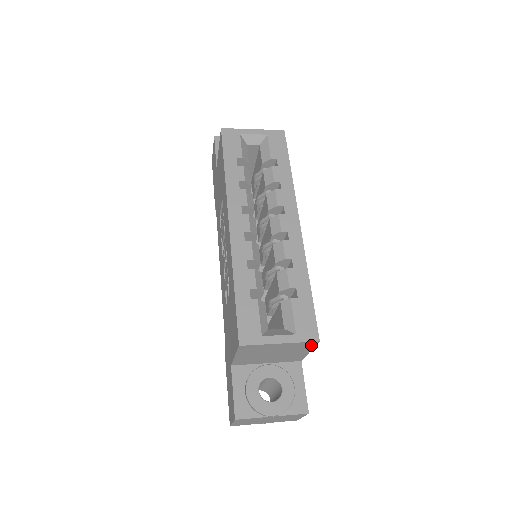
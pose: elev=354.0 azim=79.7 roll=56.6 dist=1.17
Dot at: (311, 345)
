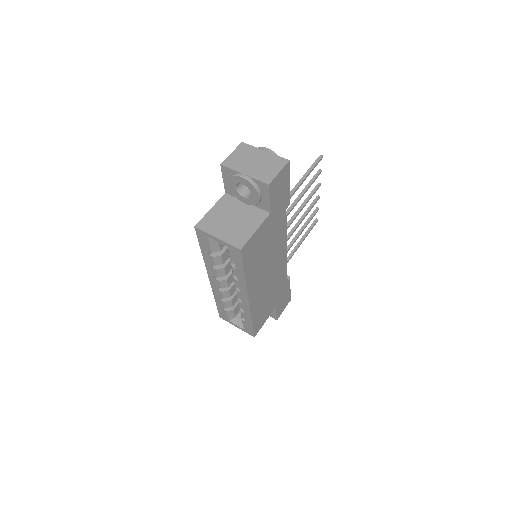
Dot at: occluded
